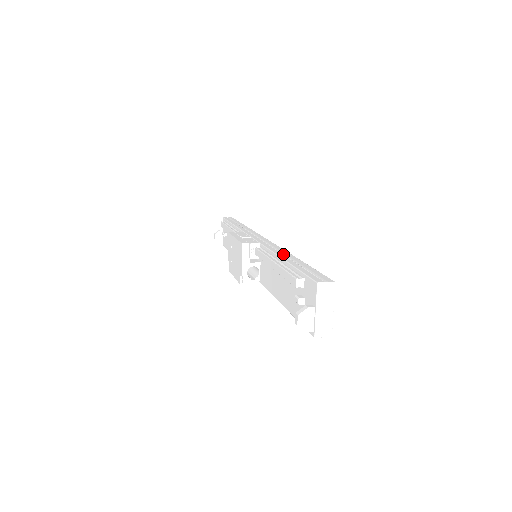
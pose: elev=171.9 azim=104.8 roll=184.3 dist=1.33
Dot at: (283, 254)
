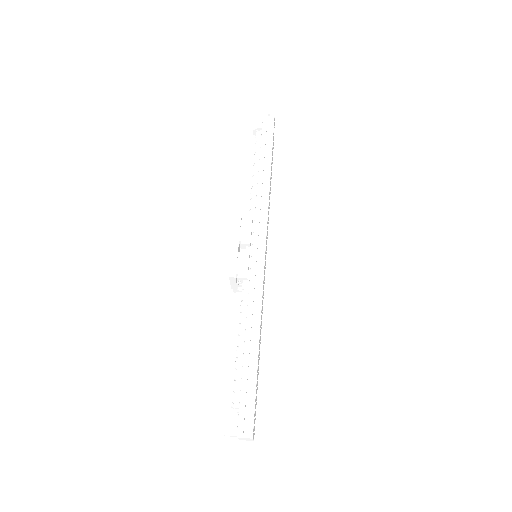
Dot at: (254, 323)
